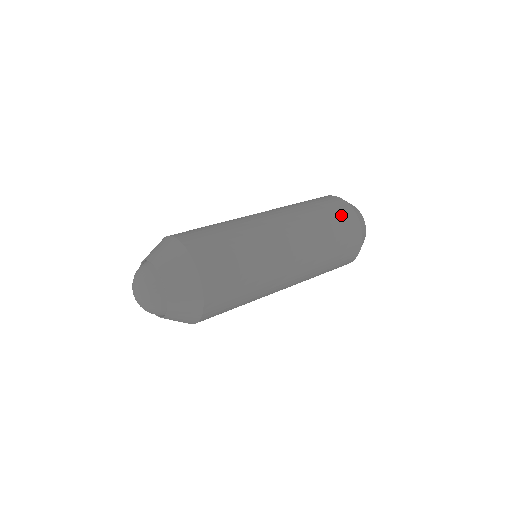
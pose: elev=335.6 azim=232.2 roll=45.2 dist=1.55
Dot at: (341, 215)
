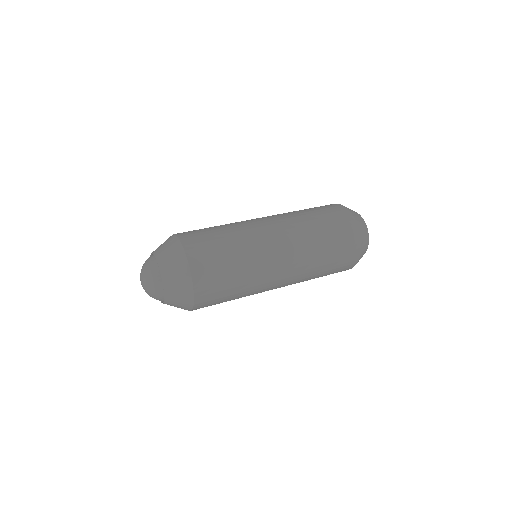
Dot at: (328, 209)
